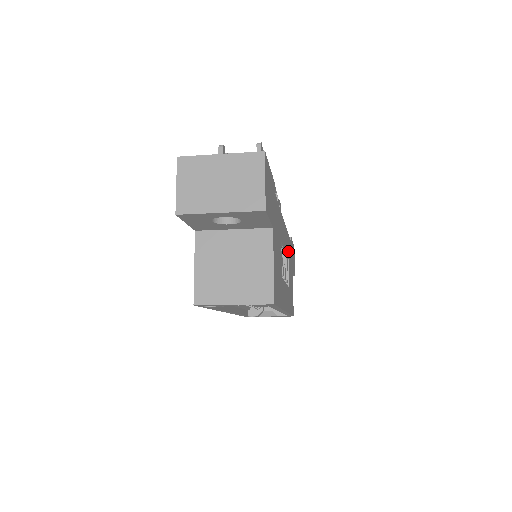
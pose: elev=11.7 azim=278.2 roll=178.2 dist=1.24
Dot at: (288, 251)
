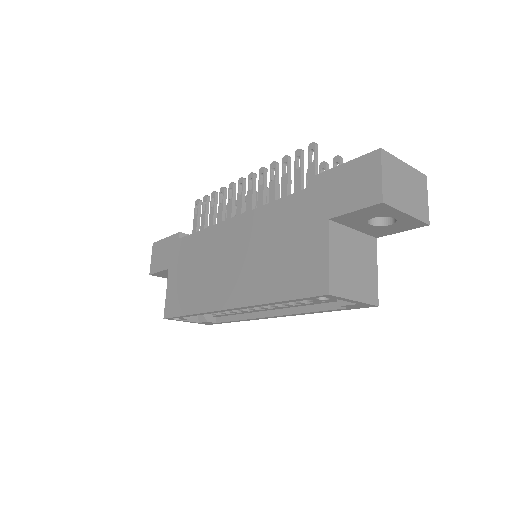
Dot at: occluded
